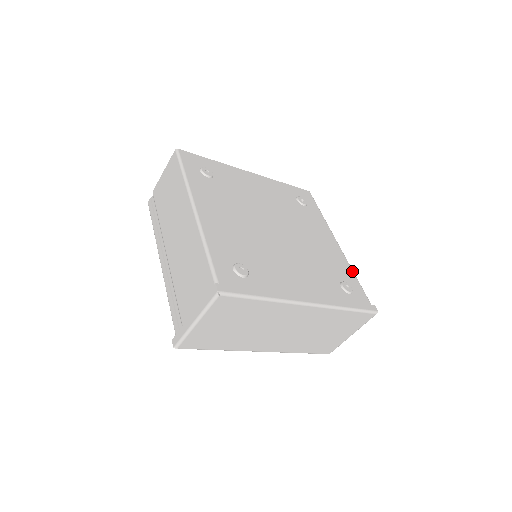
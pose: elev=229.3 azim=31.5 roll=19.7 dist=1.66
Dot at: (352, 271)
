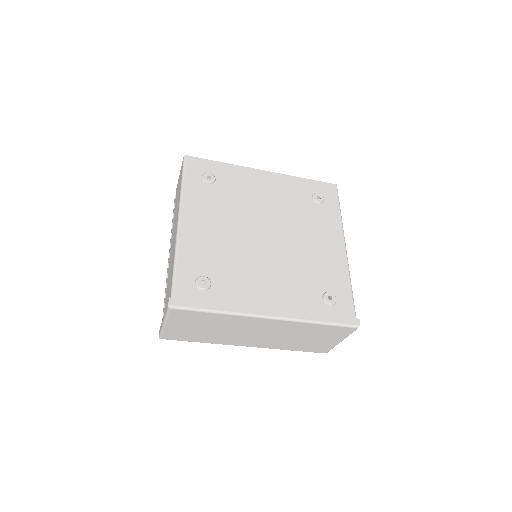
Dot at: (348, 279)
